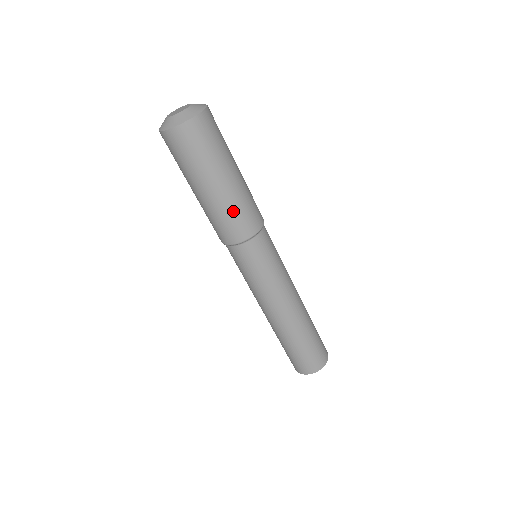
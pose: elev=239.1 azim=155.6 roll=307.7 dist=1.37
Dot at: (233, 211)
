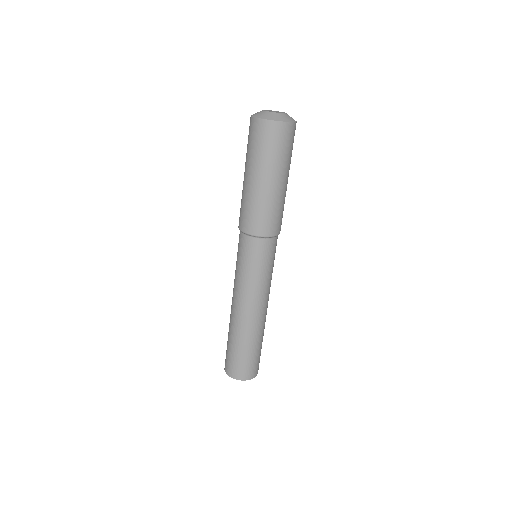
Dot at: (265, 208)
